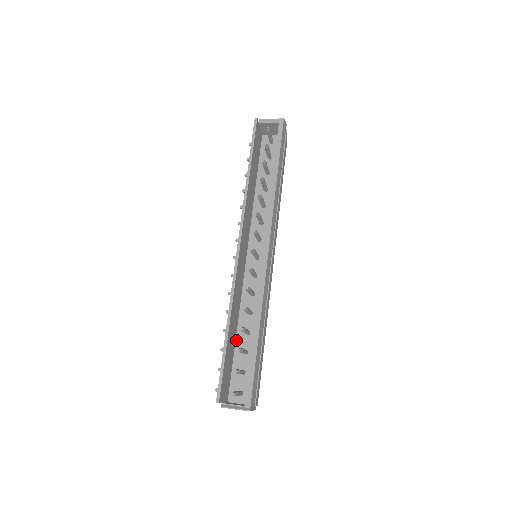
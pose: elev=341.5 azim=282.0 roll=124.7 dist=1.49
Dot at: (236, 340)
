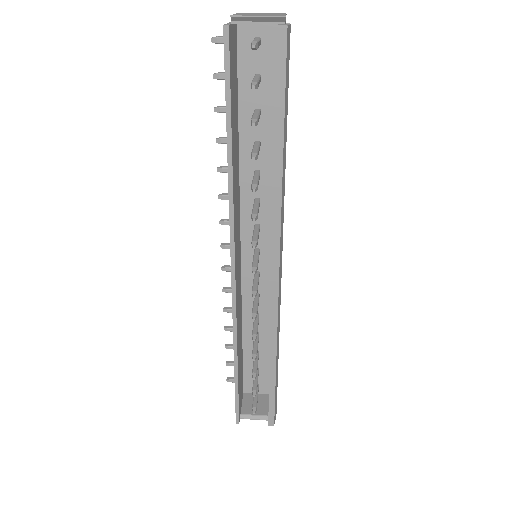
Dot at: (243, 342)
